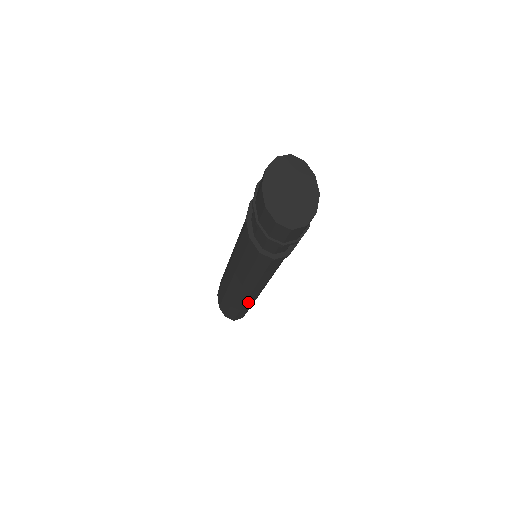
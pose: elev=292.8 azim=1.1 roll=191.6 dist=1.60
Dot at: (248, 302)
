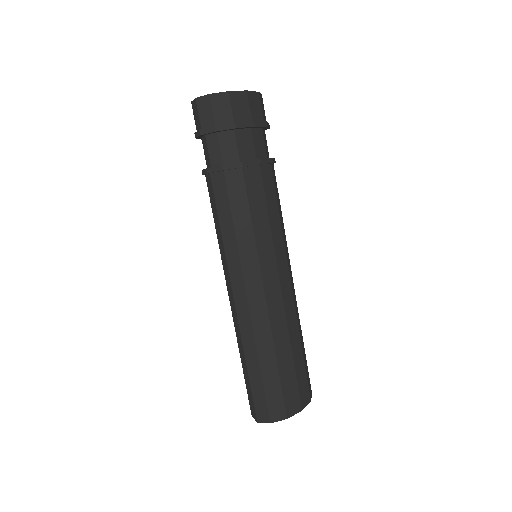
Dot at: (246, 336)
